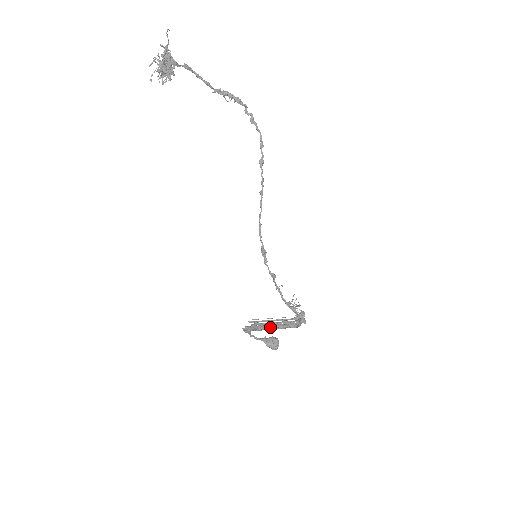
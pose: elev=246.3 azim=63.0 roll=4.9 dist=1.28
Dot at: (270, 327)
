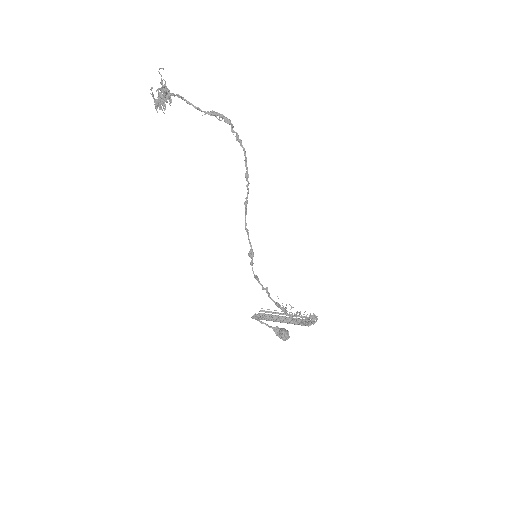
Dot at: (280, 319)
